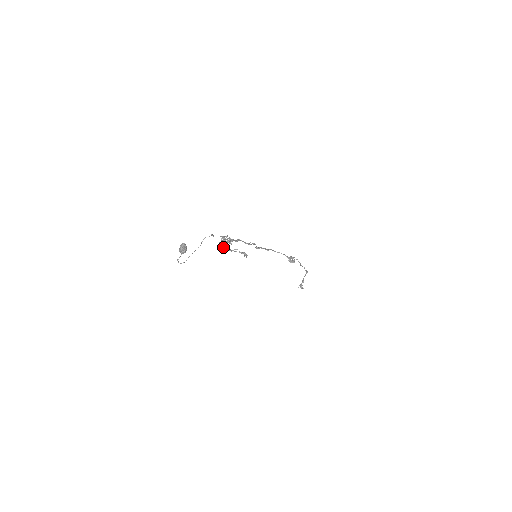
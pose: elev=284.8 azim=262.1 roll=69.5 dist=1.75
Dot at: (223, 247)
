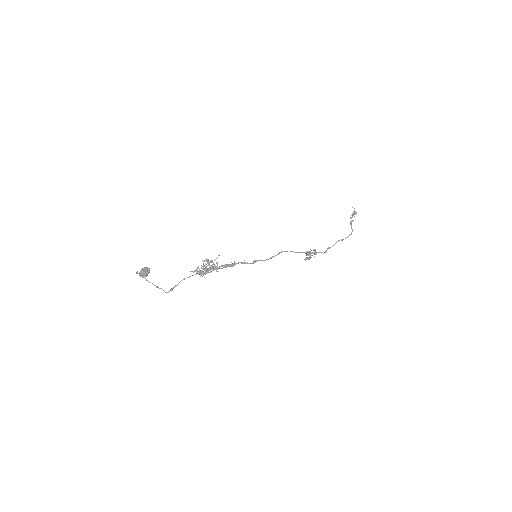
Dot at: occluded
